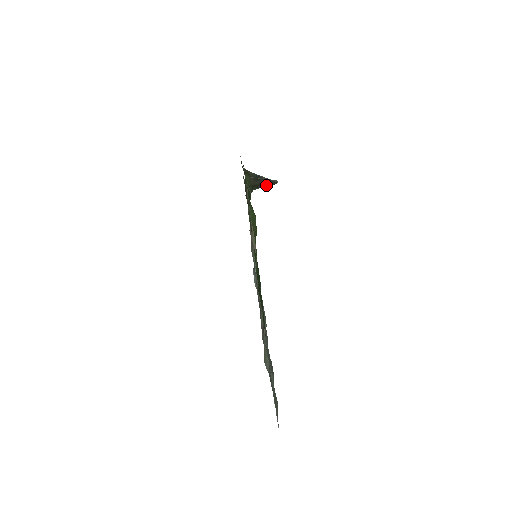
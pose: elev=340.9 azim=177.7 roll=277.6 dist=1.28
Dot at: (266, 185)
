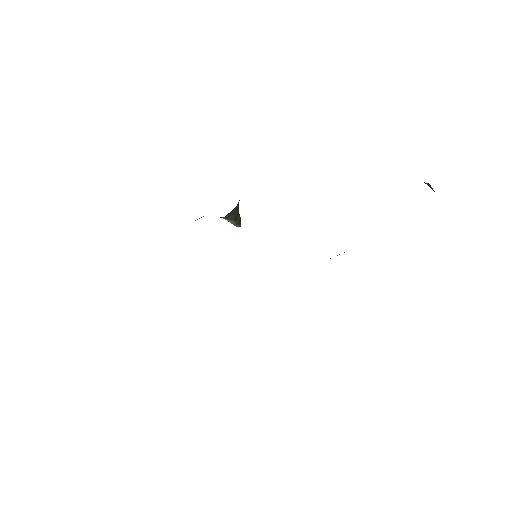
Dot at: (235, 221)
